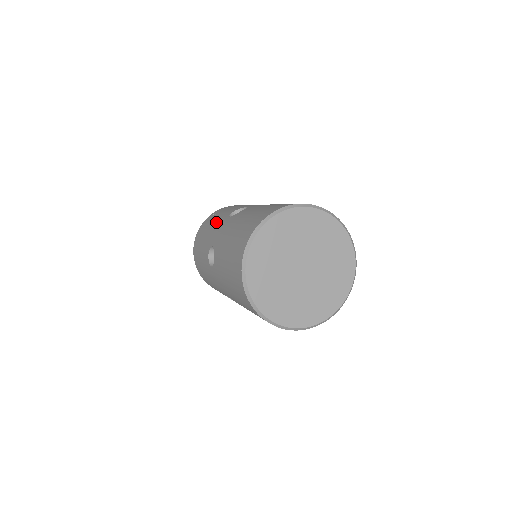
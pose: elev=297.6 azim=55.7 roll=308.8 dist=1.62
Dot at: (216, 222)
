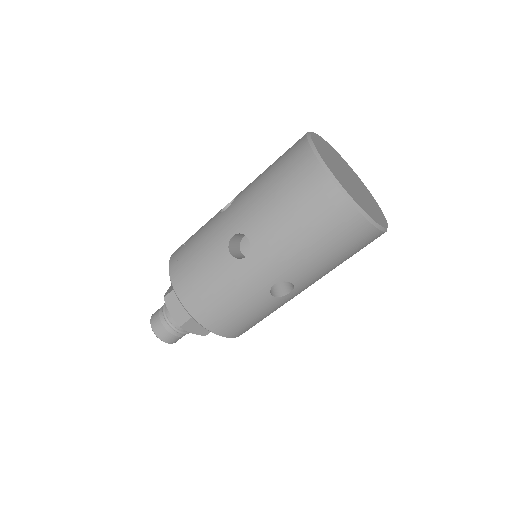
Dot at: (206, 232)
